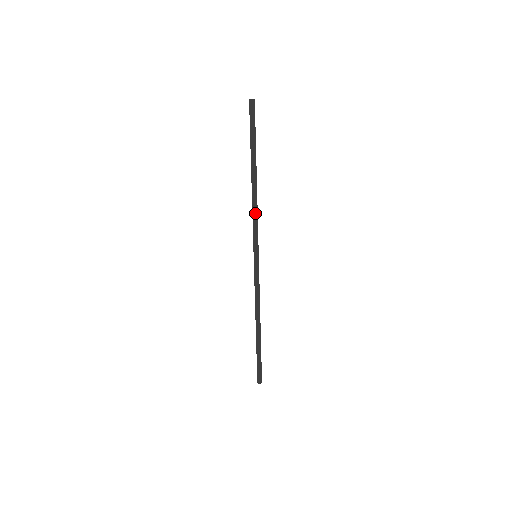
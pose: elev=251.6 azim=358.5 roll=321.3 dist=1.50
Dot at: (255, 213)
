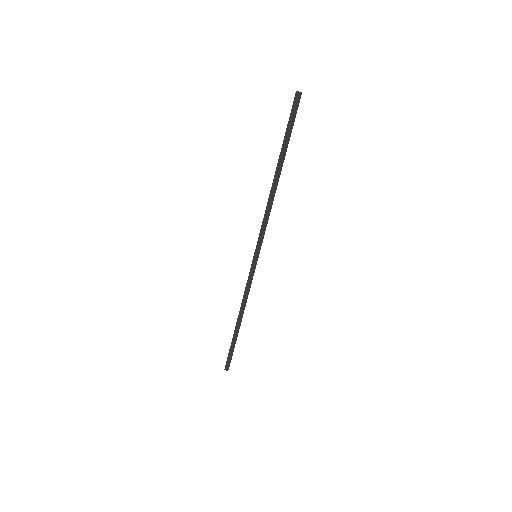
Dot at: (268, 214)
